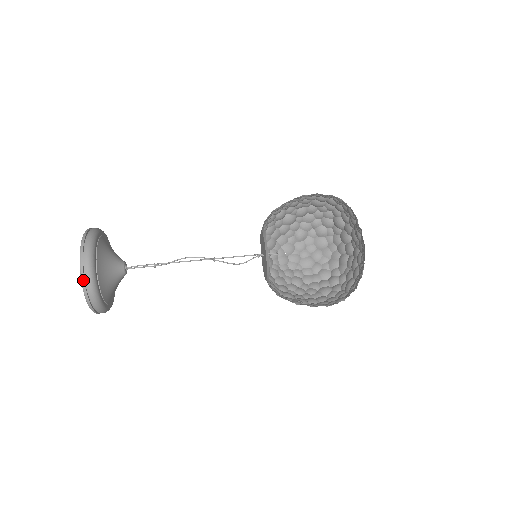
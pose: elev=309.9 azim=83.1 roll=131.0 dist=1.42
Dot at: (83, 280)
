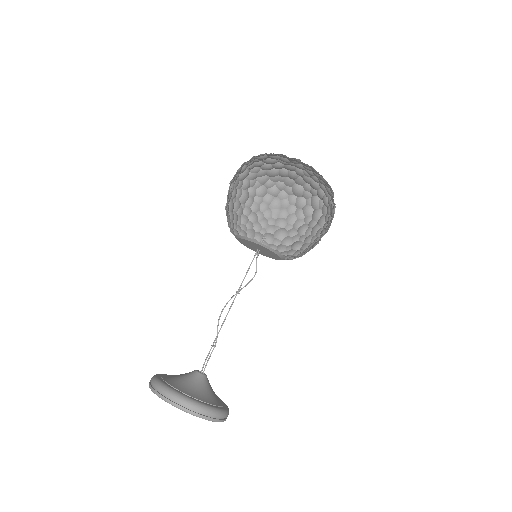
Dot at: occluded
